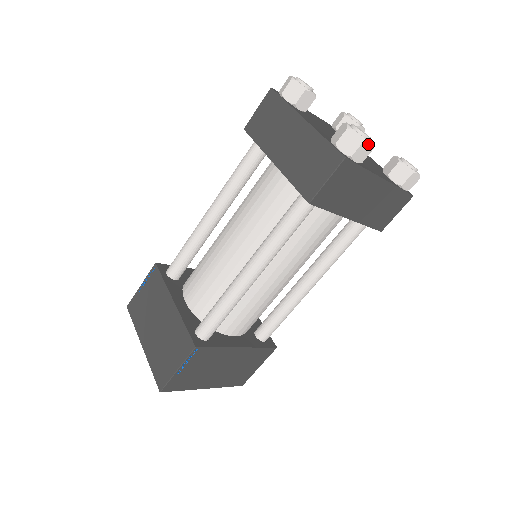
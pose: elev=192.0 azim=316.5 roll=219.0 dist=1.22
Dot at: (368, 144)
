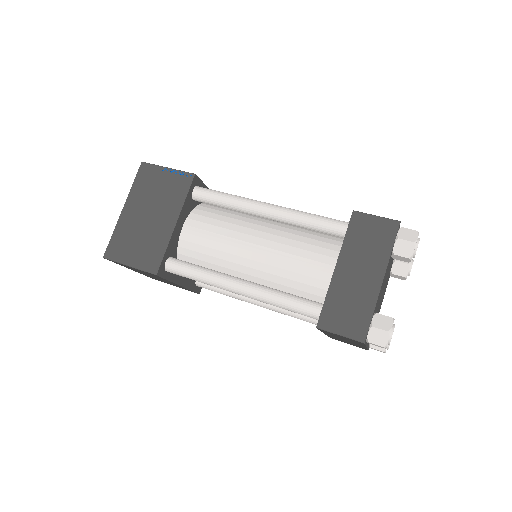
Dot at: (384, 347)
